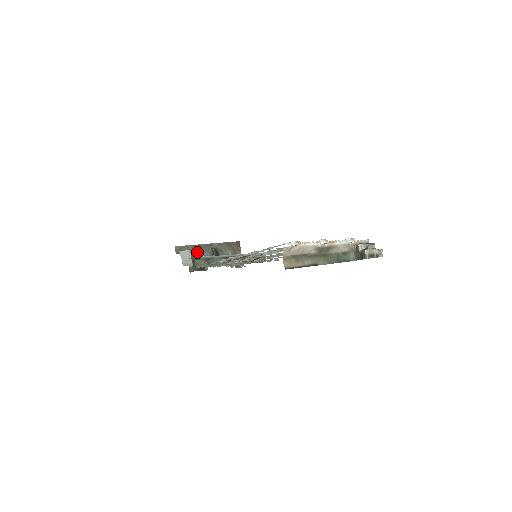
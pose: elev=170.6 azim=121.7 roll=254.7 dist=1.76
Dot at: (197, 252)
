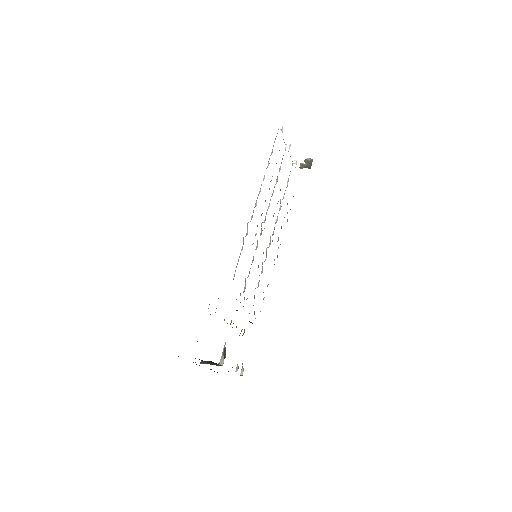
Dot at: occluded
